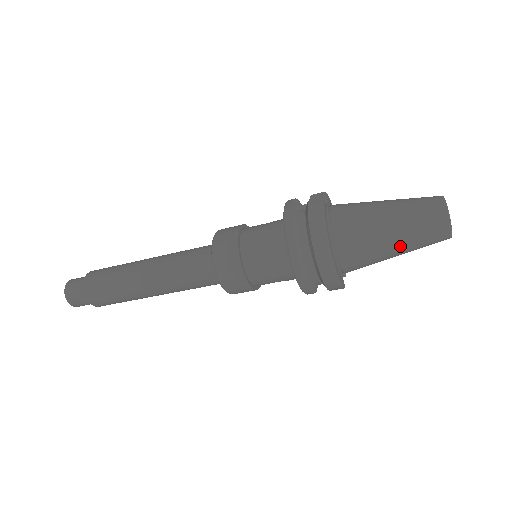
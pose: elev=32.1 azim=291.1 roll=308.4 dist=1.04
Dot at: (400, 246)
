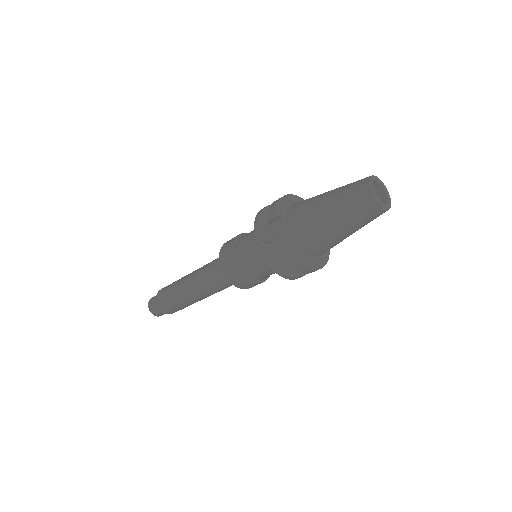
Dot at: occluded
